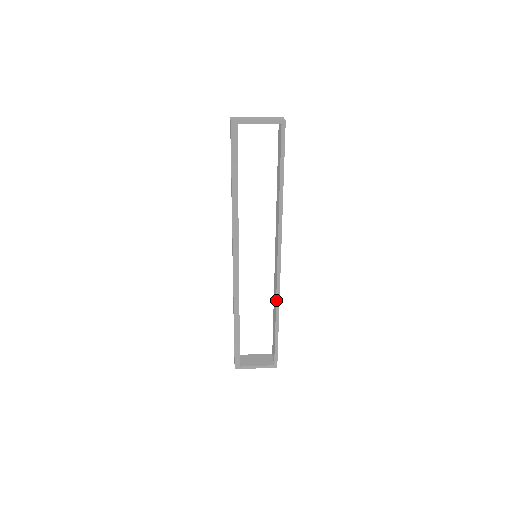
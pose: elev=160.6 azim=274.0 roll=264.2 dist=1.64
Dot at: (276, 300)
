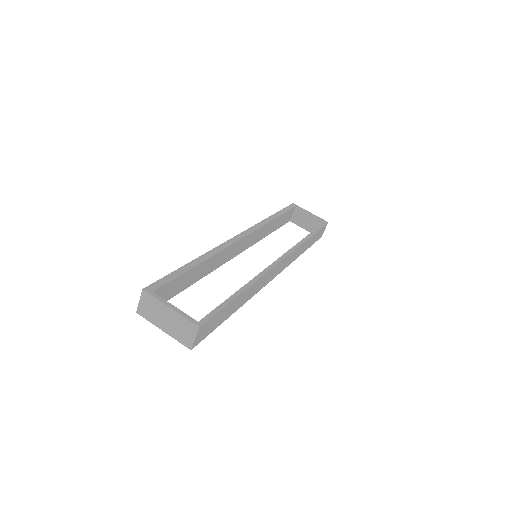
Dot at: occluded
